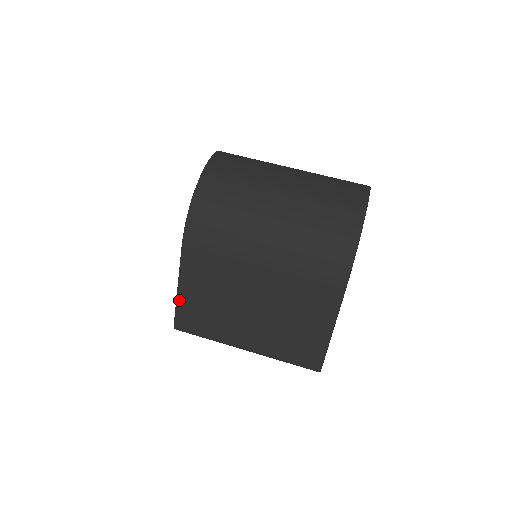
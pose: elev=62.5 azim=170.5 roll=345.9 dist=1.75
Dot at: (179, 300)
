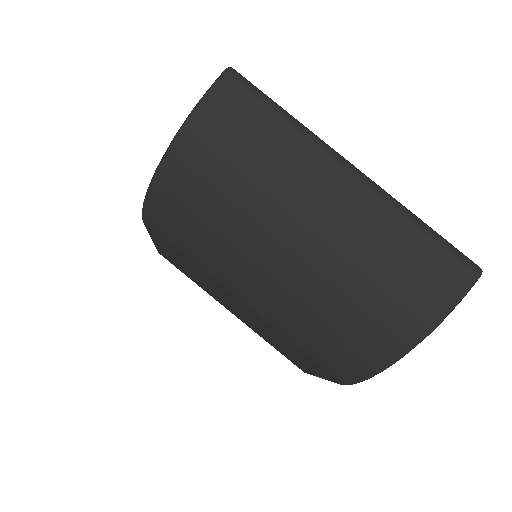
Dot at: (156, 245)
